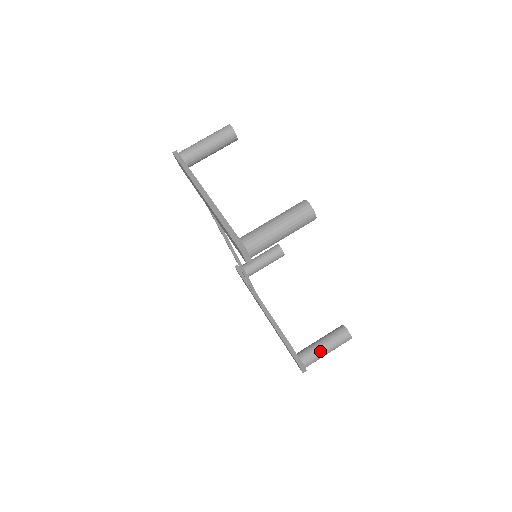
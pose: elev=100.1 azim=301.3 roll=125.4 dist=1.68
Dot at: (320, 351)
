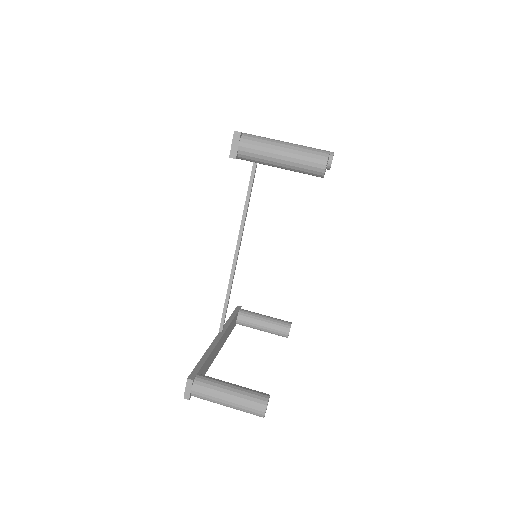
Dot at: (221, 389)
